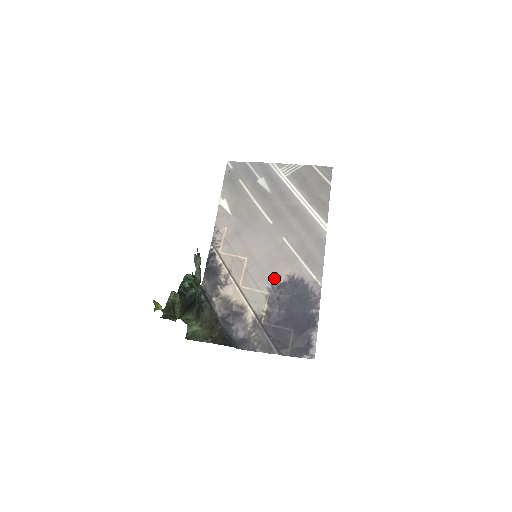
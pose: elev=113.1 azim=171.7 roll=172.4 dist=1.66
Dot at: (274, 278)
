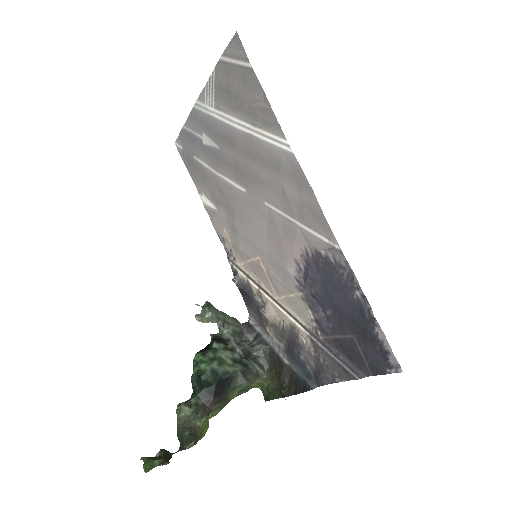
Dot at: (293, 268)
